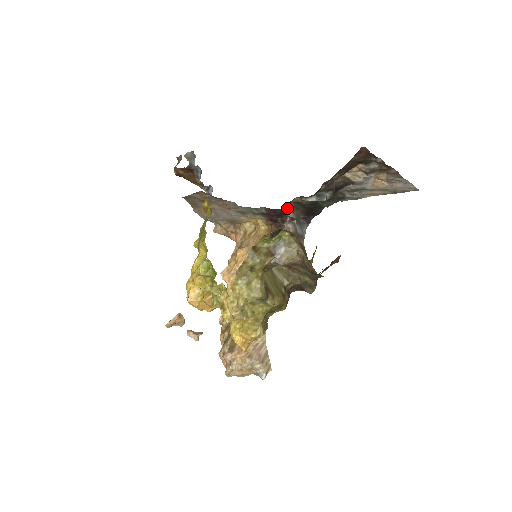
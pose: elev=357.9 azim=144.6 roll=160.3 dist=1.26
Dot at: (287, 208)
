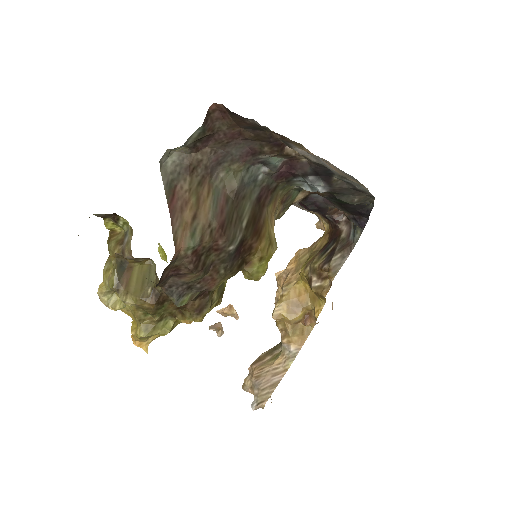
Dot at: (320, 201)
